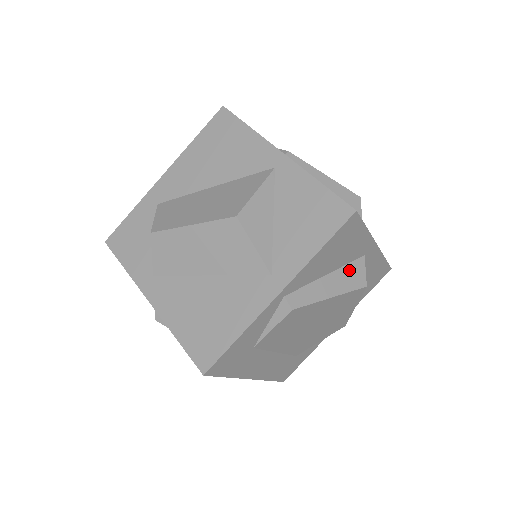
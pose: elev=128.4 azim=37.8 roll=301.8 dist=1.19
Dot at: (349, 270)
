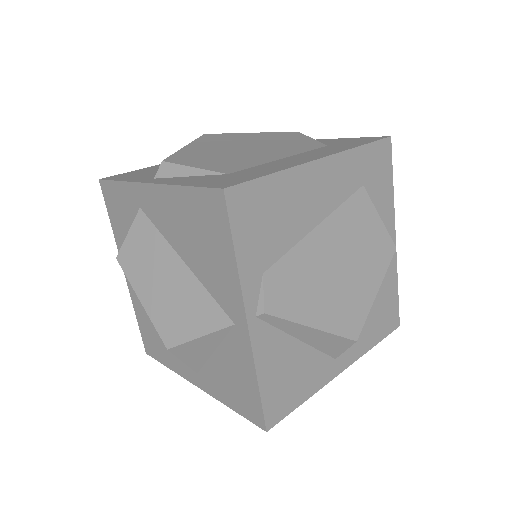
Dot at: occluded
